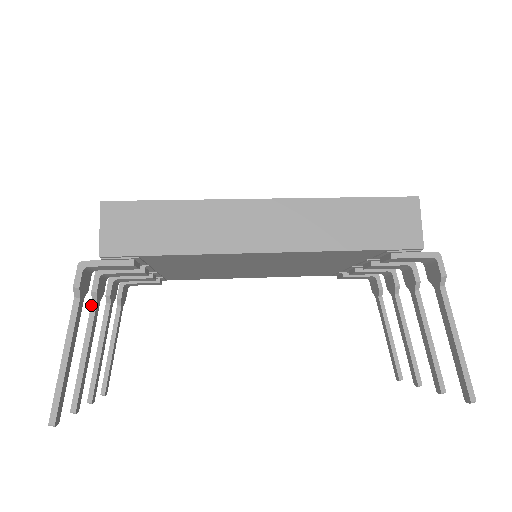
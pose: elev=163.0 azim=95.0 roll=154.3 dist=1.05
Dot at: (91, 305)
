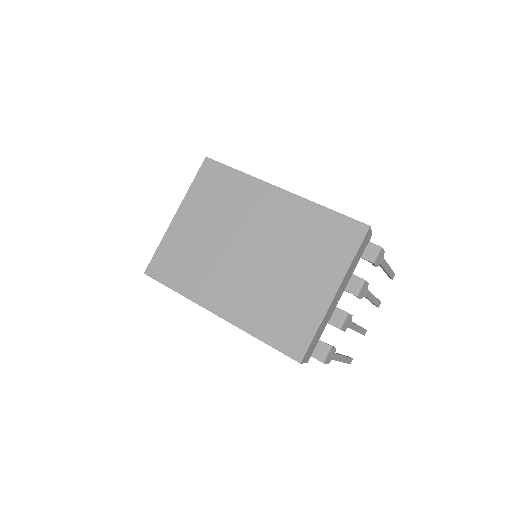
Dot at: occluded
